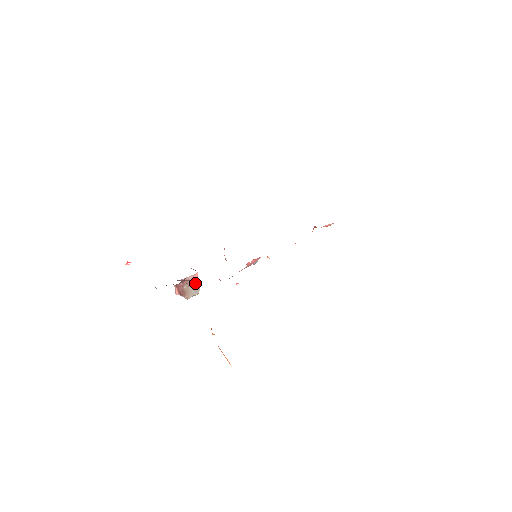
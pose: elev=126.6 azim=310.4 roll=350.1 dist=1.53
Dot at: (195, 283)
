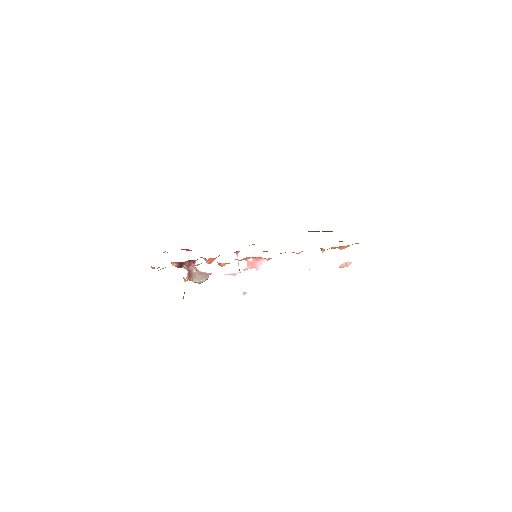
Dot at: (205, 275)
